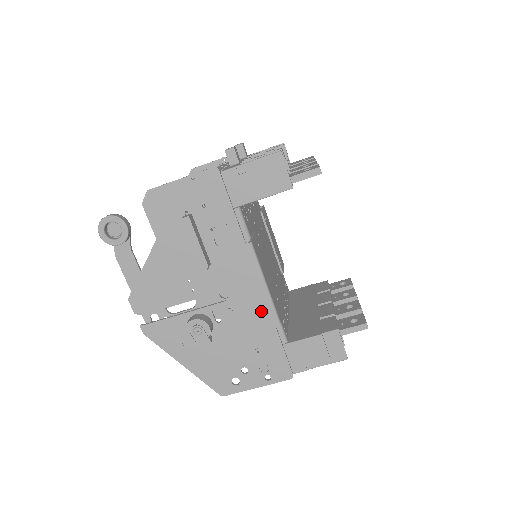
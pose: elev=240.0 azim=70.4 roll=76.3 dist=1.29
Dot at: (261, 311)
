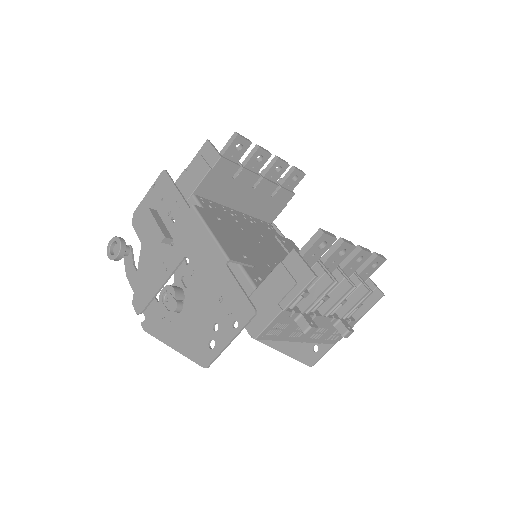
Dot at: (213, 257)
